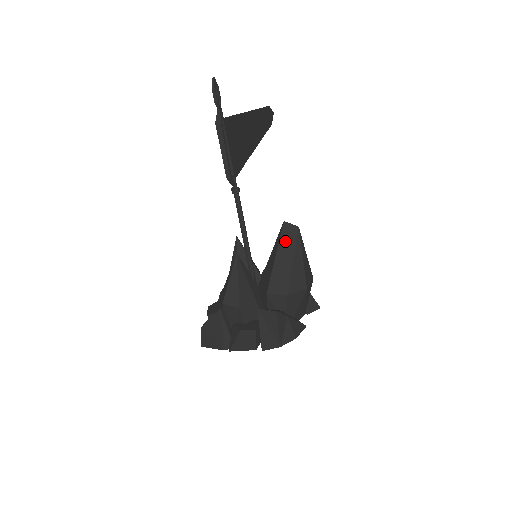
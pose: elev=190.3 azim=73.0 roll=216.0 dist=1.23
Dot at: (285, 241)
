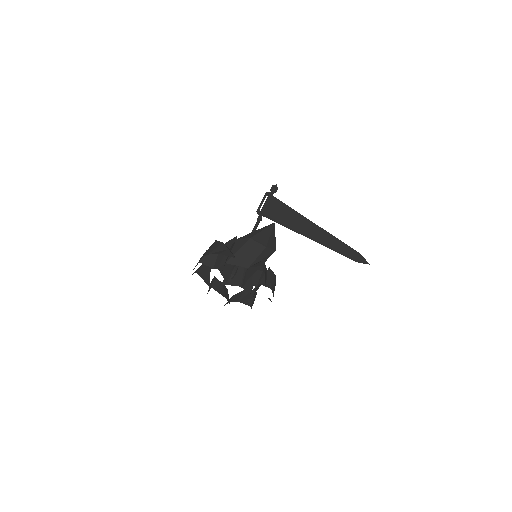
Dot at: occluded
